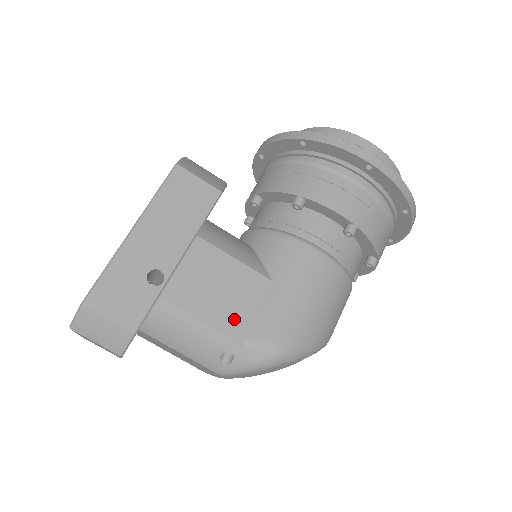
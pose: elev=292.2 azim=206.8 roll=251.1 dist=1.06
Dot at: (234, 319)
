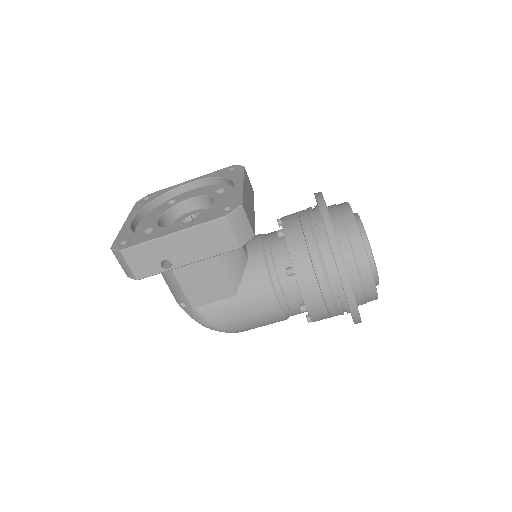
Dot at: (199, 297)
